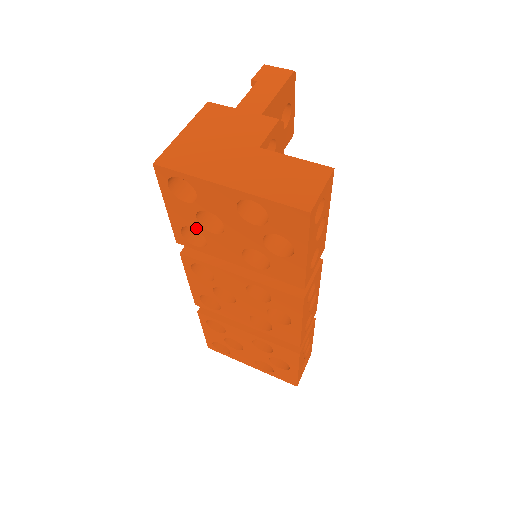
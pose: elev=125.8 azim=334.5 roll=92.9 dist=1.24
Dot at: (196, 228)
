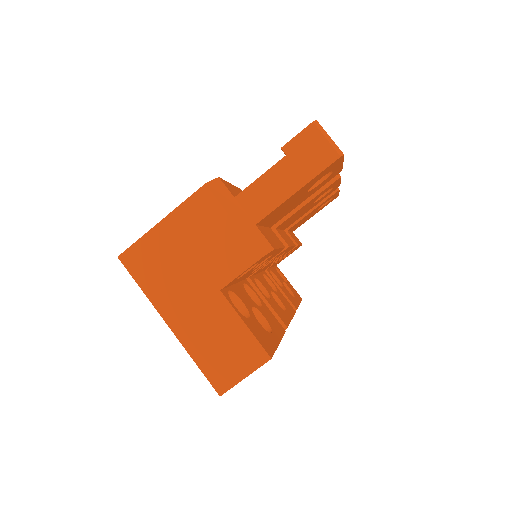
Dot at: occluded
